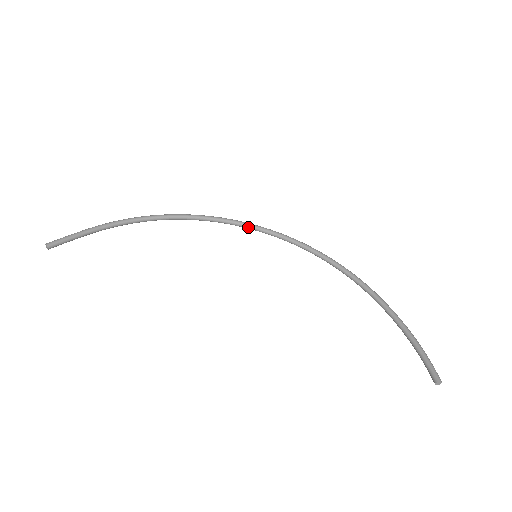
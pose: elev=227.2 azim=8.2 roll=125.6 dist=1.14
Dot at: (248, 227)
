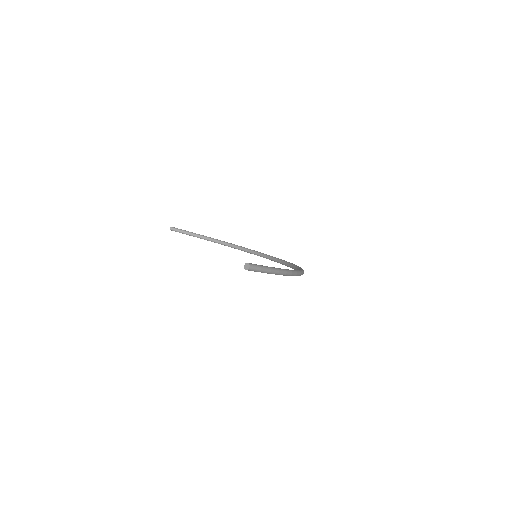
Dot at: (277, 260)
